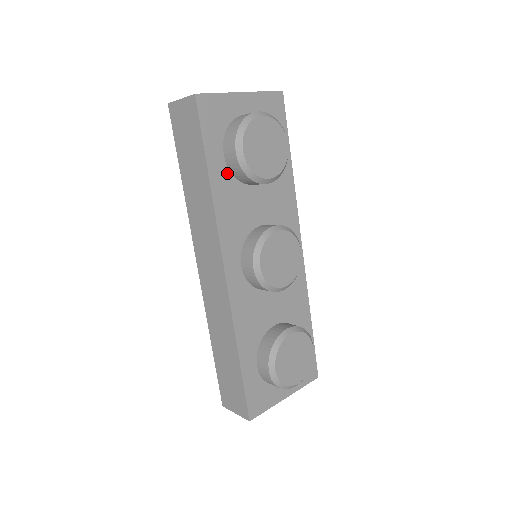
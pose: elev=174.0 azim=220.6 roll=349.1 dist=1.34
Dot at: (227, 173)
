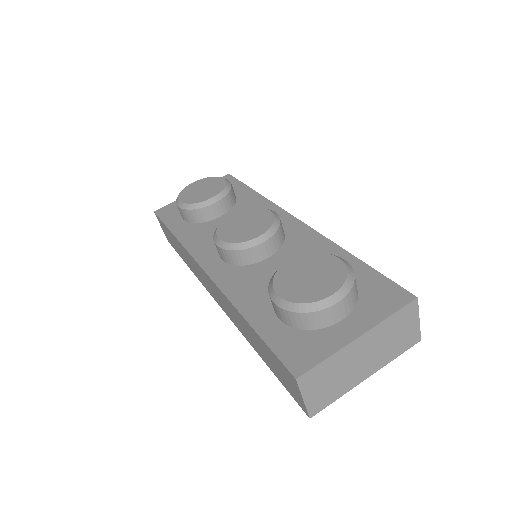
Dot at: (190, 225)
